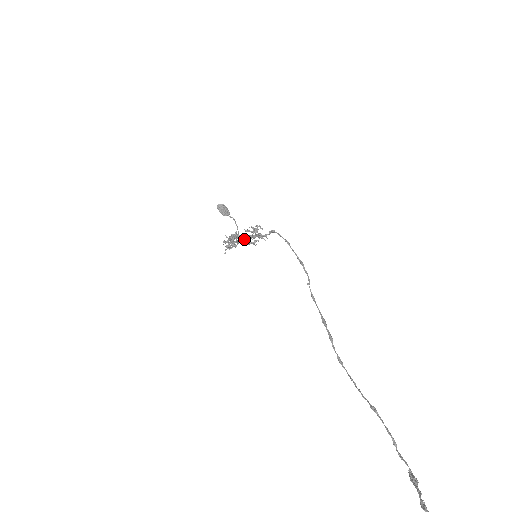
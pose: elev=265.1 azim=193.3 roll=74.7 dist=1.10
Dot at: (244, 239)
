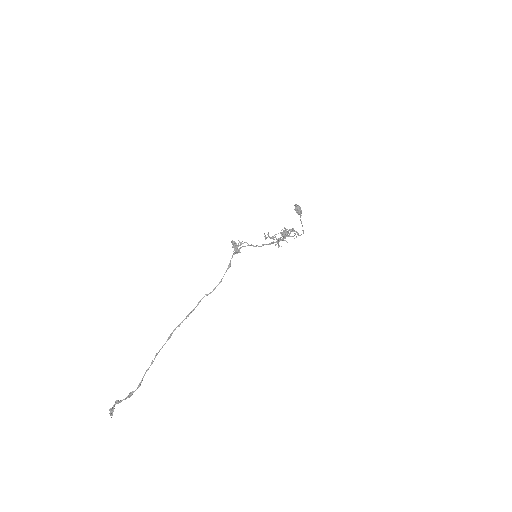
Dot at: (276, 239)
